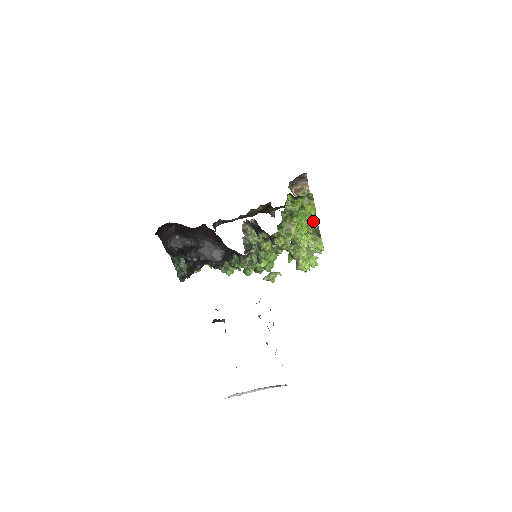
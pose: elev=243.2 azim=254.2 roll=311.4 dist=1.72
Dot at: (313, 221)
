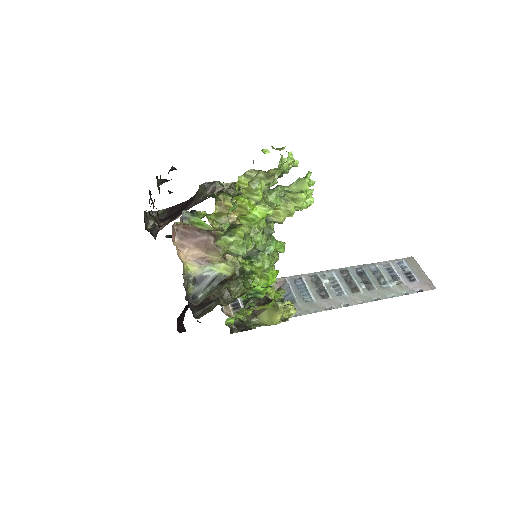
Dot at: (238, 191)
